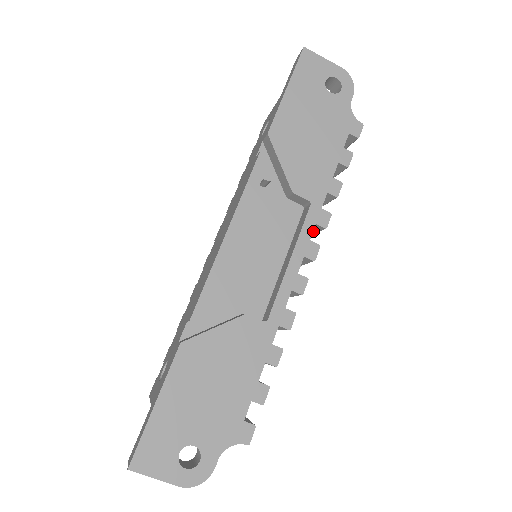
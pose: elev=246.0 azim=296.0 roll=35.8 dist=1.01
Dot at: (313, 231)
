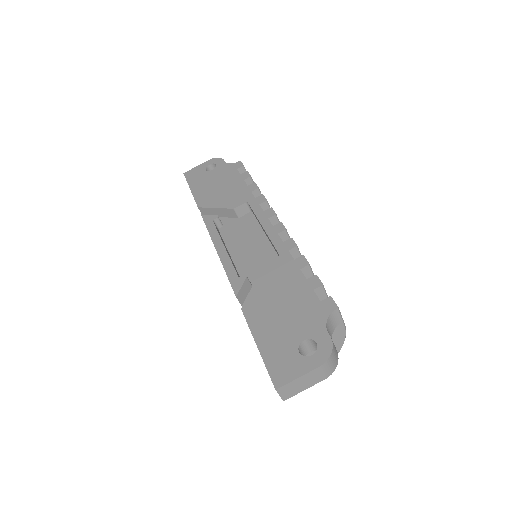
Dot at: occluded
